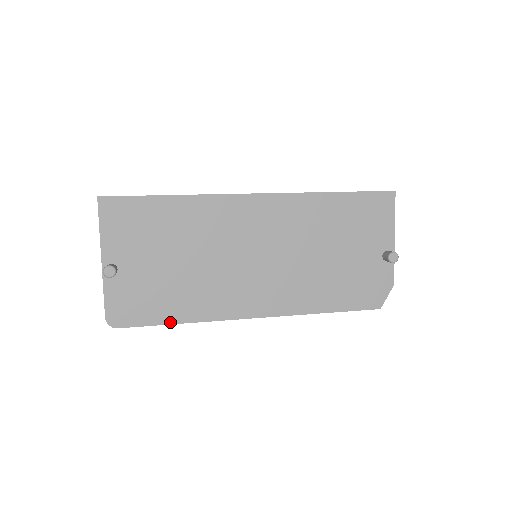
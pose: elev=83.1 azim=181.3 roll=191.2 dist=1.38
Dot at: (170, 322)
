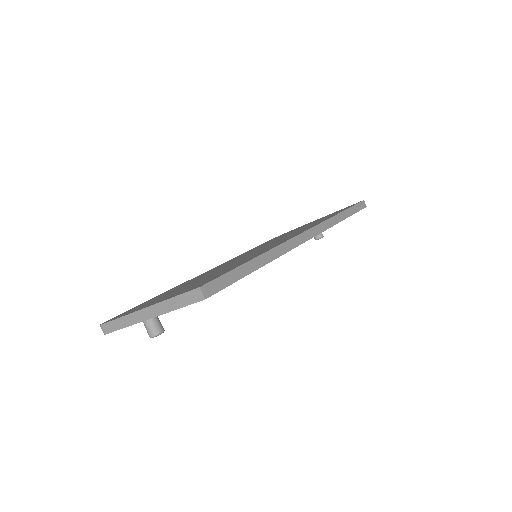
Dot at: occluded
